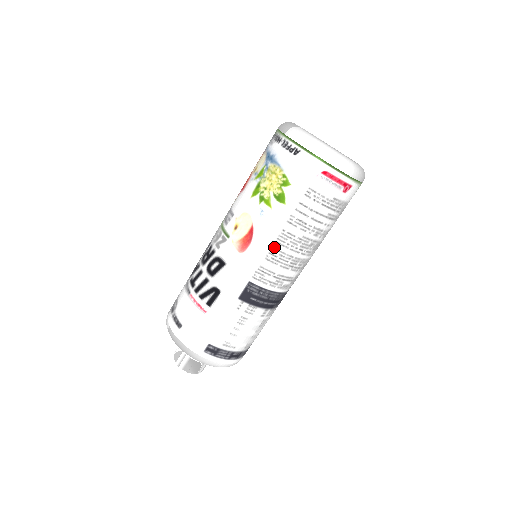
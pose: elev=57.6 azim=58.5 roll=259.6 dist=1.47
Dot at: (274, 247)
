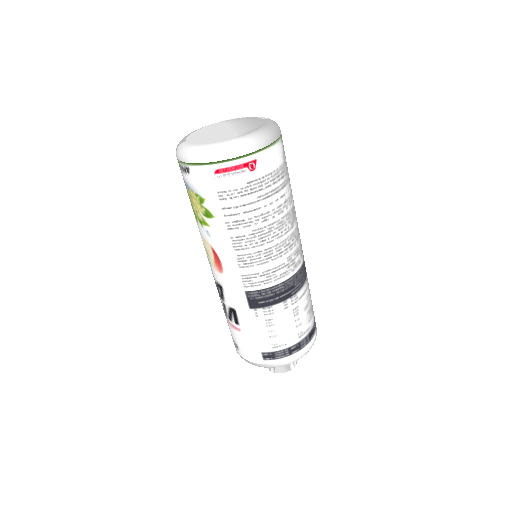
Dot at: (237, 255)
